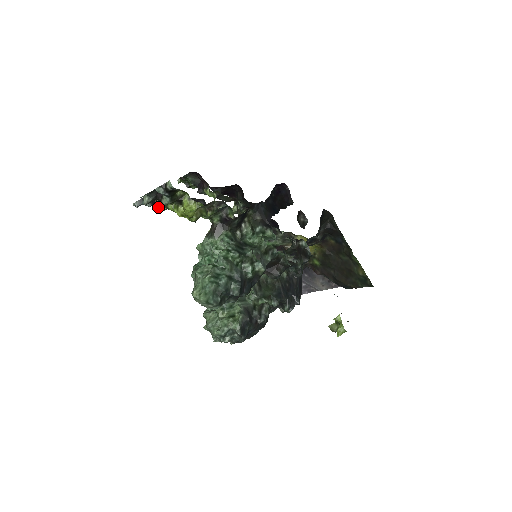
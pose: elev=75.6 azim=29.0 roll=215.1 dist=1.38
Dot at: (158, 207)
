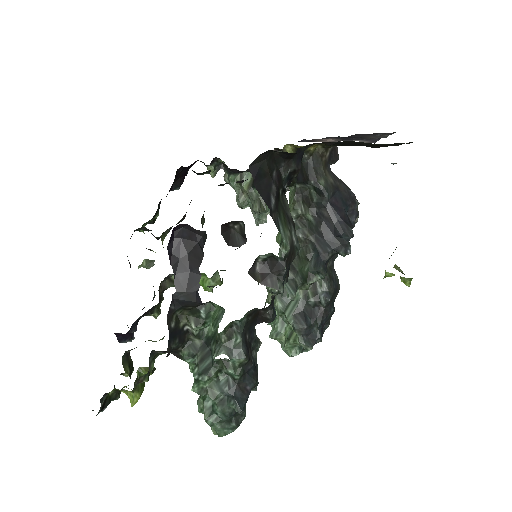
Dot at: (127, 375)
